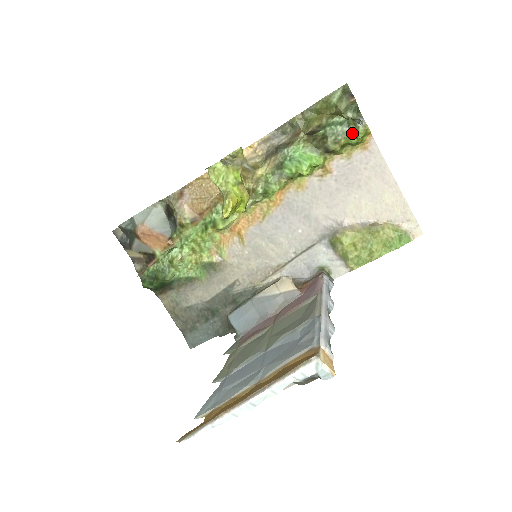
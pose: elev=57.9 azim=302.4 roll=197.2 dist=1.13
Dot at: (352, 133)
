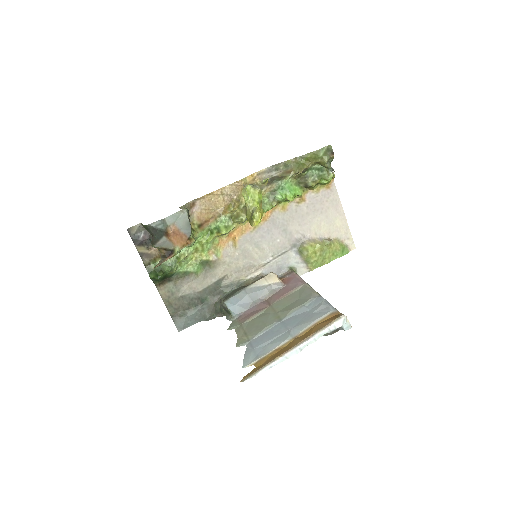
Dot at: (325, 177)
